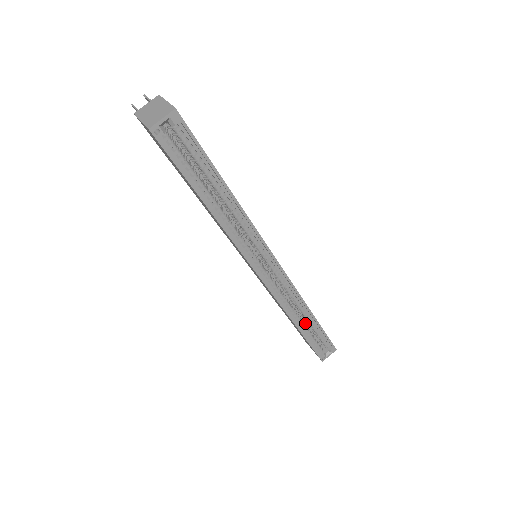
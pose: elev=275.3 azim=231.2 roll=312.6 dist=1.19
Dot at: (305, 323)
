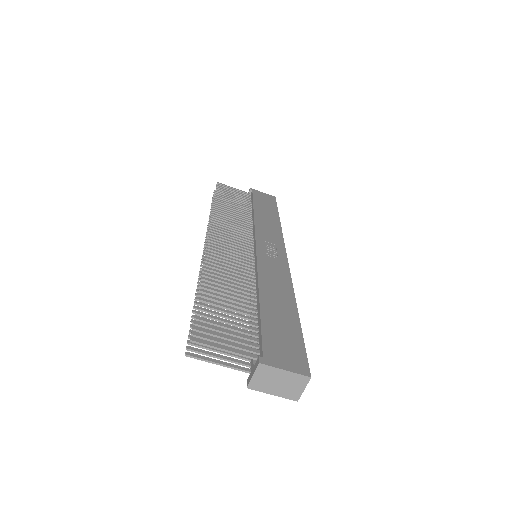
Dot at: occluded
